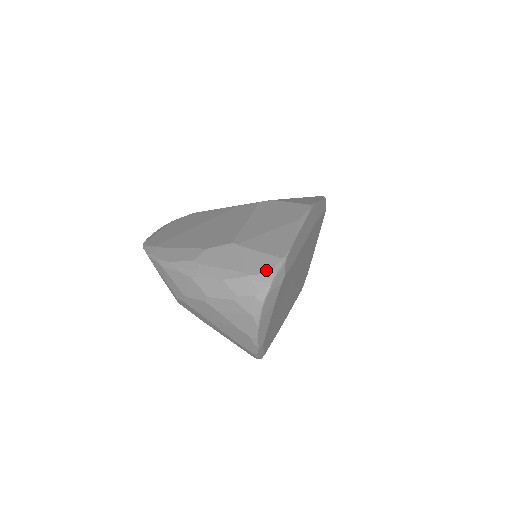
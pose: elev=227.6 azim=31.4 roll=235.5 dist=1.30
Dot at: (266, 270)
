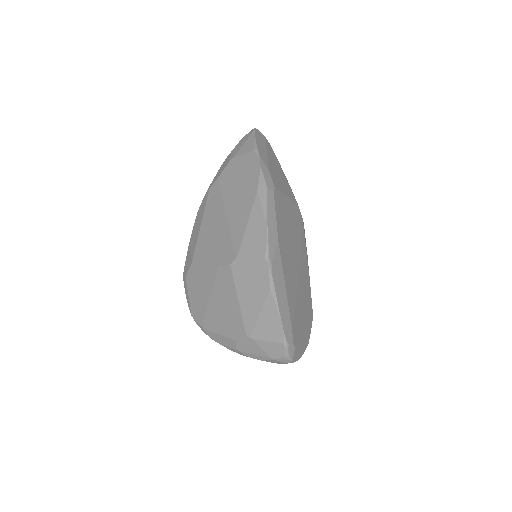
Dot at: (281, 354)
